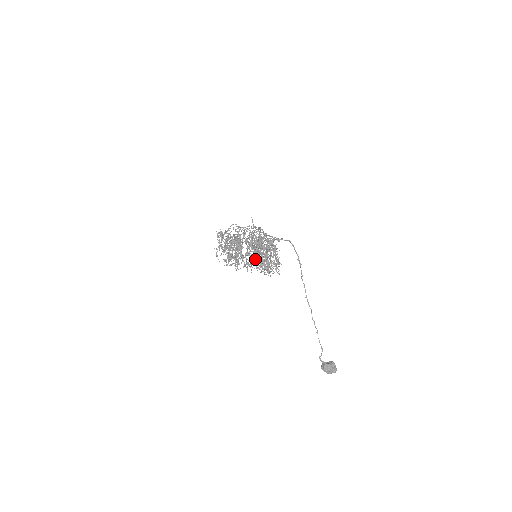
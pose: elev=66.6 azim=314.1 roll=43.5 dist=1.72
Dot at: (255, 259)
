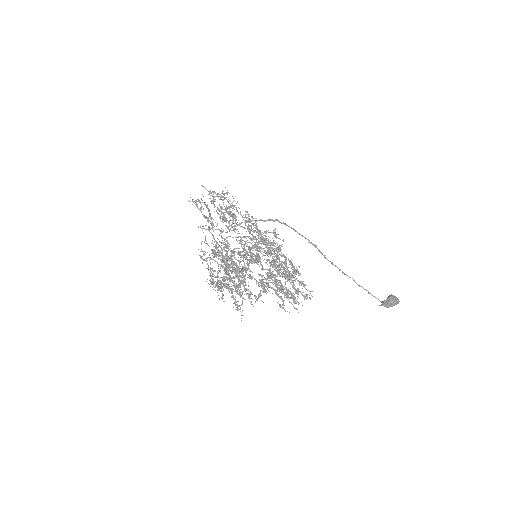
Dot at: occluded
